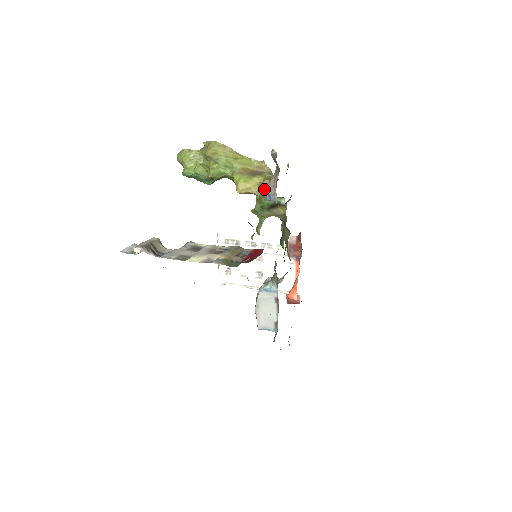
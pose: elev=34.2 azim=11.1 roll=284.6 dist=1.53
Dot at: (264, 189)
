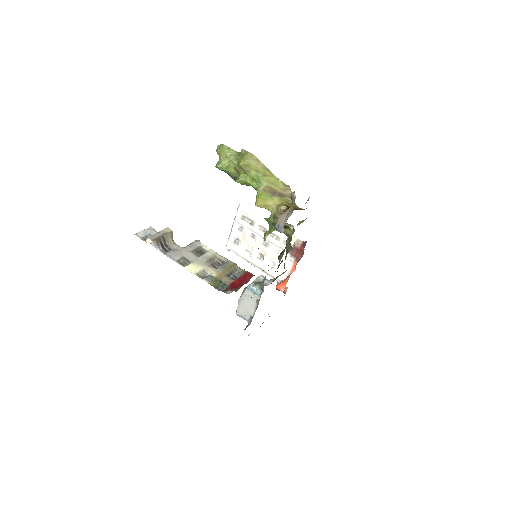
Dot at: (279, 213)
